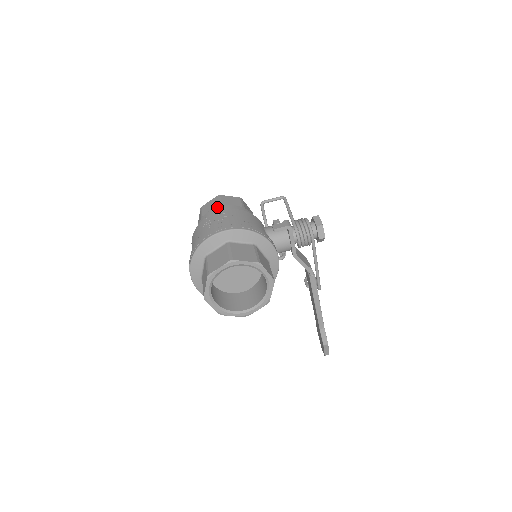
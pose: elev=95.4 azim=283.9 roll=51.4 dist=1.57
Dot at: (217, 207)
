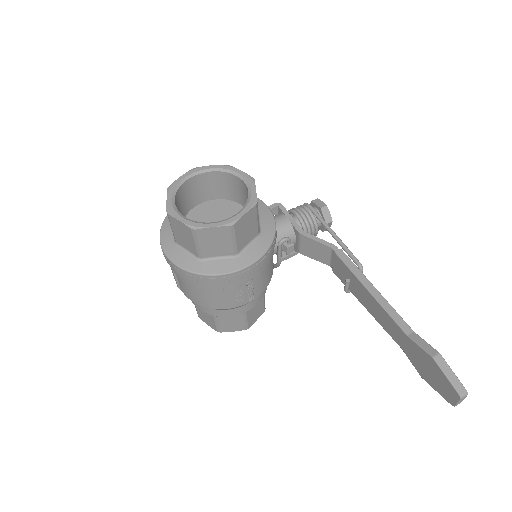
Dot at: occluded
